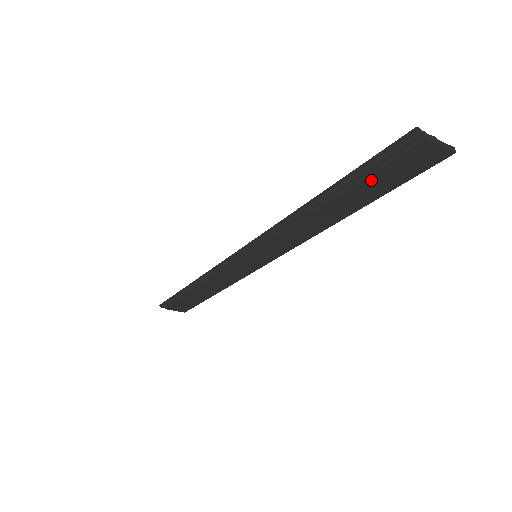
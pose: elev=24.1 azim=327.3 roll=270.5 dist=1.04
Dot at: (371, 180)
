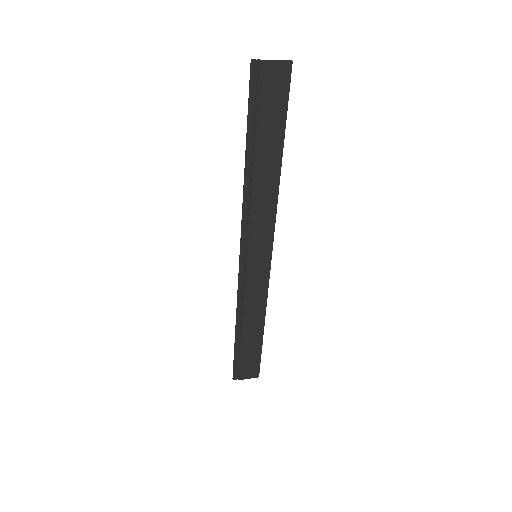
Dot at: (263, 120)
